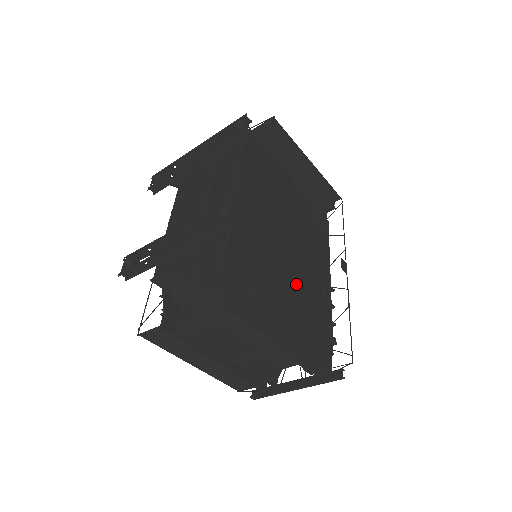
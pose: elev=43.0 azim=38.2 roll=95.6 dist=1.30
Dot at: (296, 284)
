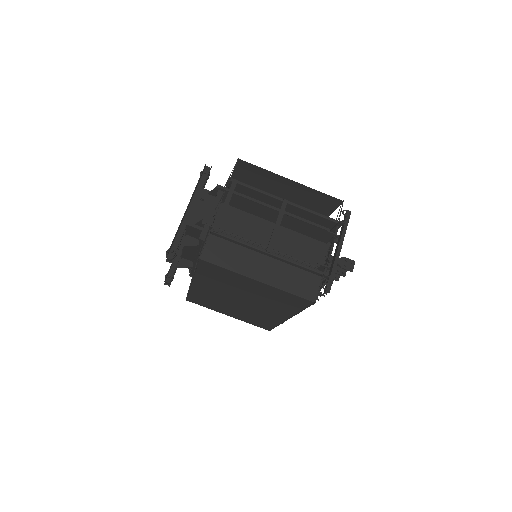
Dot at: occluded
